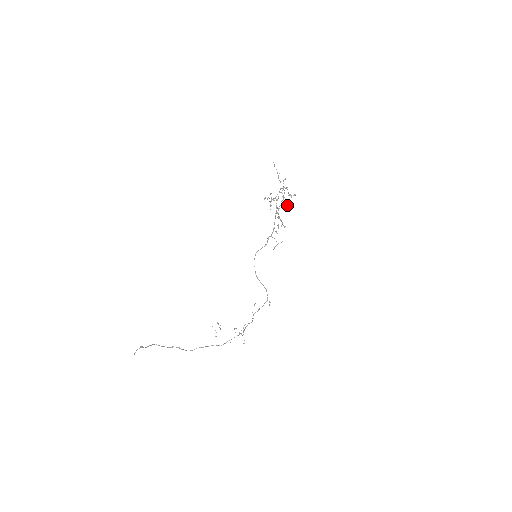
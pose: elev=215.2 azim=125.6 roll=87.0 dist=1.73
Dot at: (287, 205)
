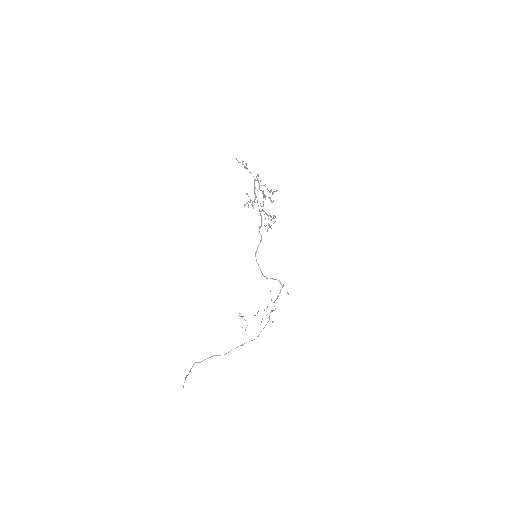
Dot at: (271, 201)
